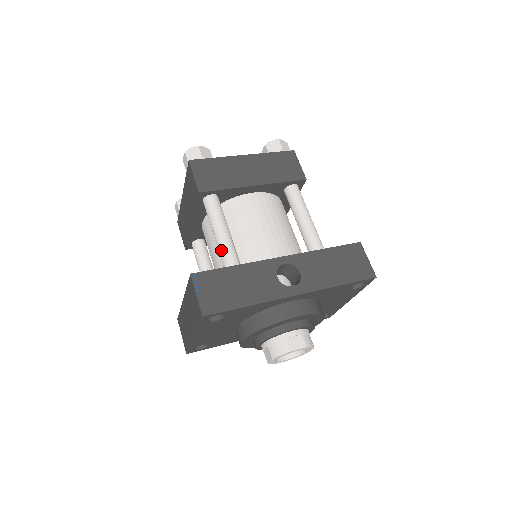
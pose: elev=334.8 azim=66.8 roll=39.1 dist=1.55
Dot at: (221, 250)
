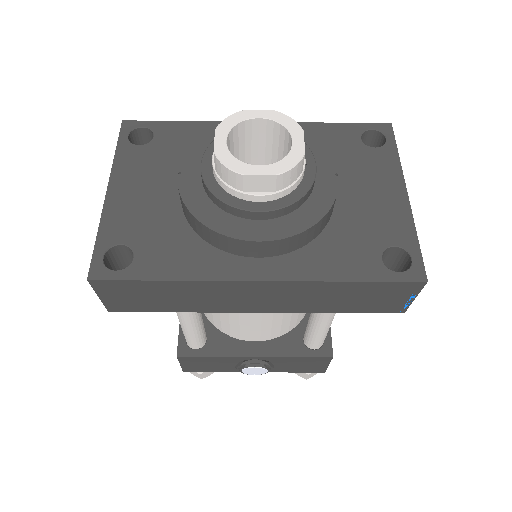
Dot at: occluded
